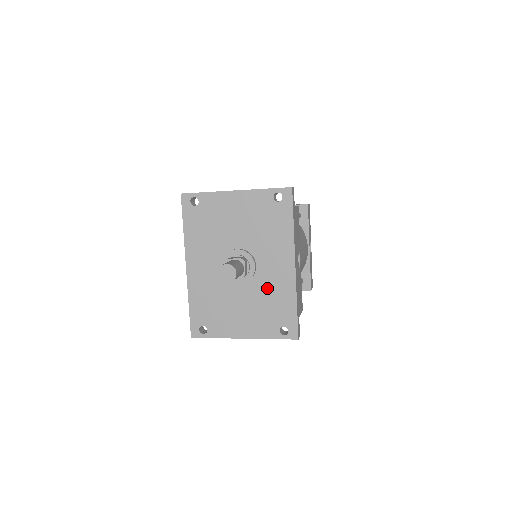
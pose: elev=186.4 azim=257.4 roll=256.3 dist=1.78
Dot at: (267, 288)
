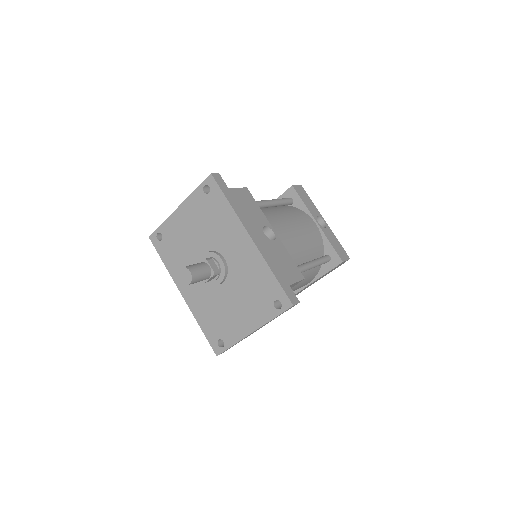
Dot at: (243, 273)
